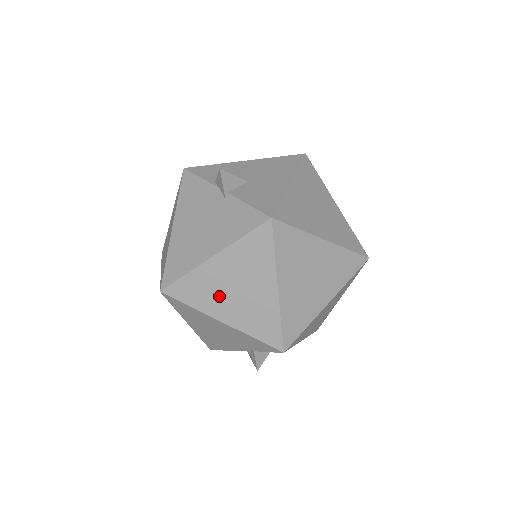
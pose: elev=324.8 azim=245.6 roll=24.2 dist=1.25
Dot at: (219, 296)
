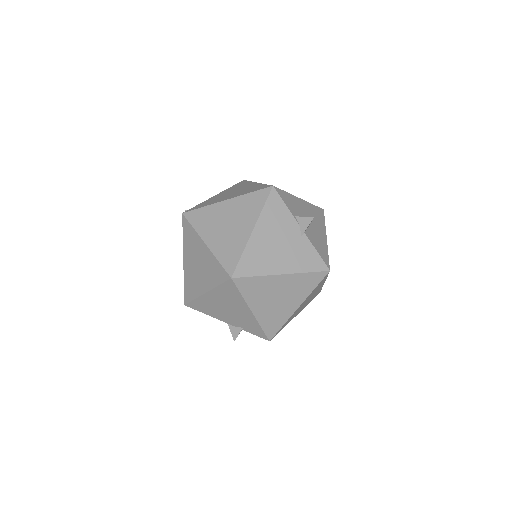
Dot at: (265, 297)
